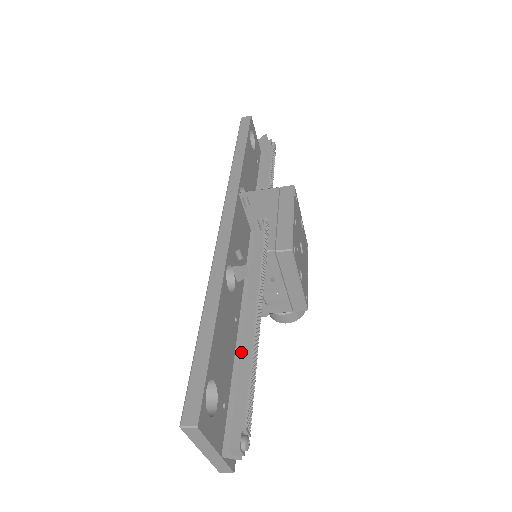
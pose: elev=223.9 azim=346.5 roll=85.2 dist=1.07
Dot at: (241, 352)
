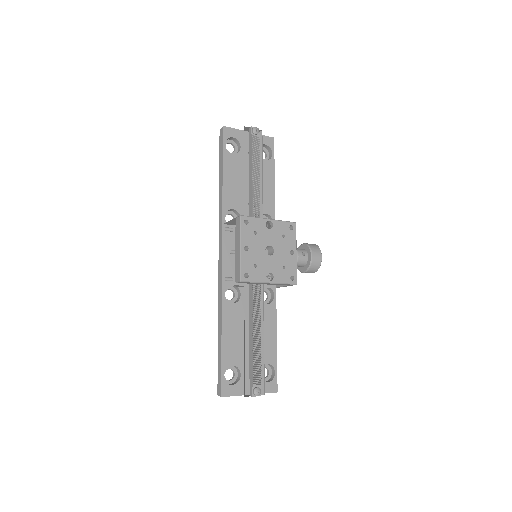
Dot at: (249, 339)
